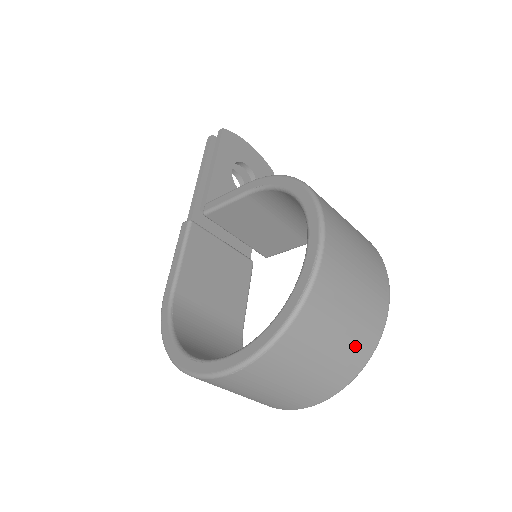
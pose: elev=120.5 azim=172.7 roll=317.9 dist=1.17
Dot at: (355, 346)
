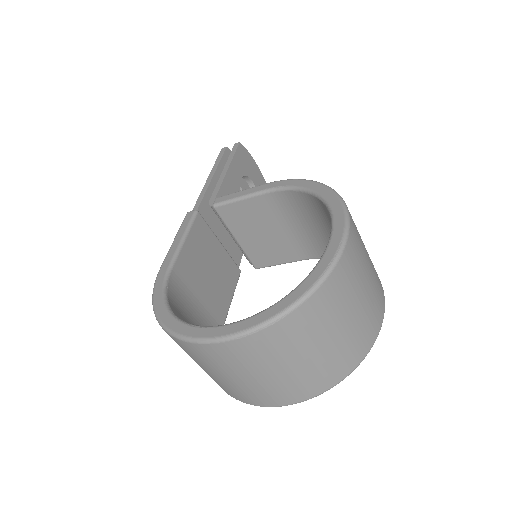
Dot at: (353, 344)
